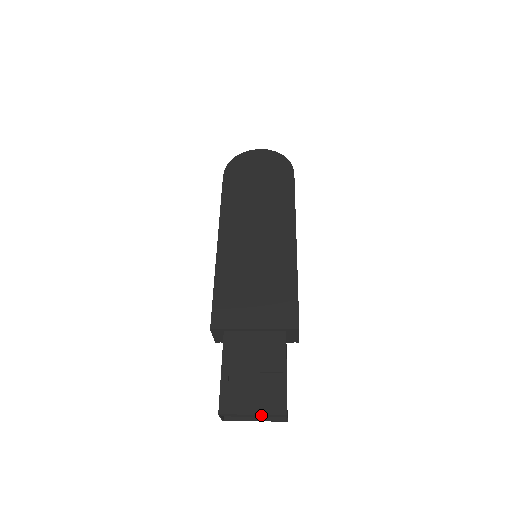
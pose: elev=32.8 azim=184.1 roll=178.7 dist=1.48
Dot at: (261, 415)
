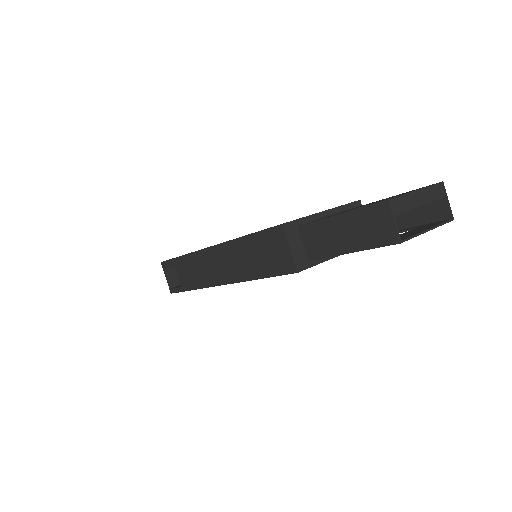
Dot at: (425, 196)
